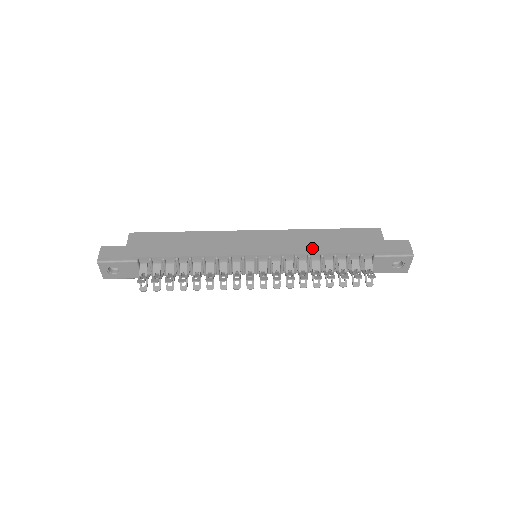
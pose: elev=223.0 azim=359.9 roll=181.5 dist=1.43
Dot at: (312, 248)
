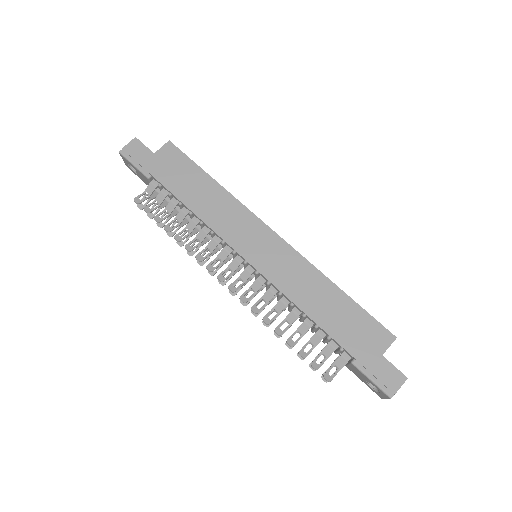
Dot at: (303, 299)
